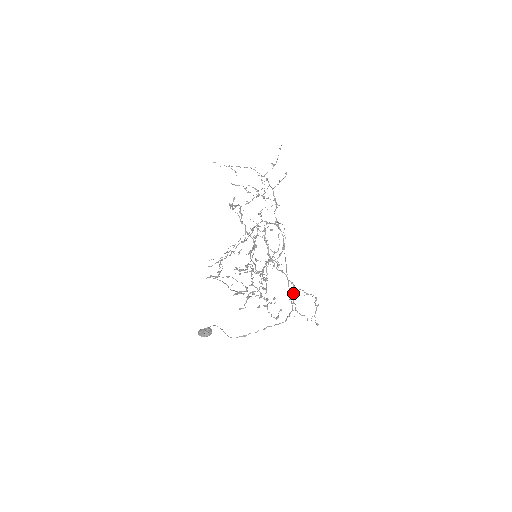
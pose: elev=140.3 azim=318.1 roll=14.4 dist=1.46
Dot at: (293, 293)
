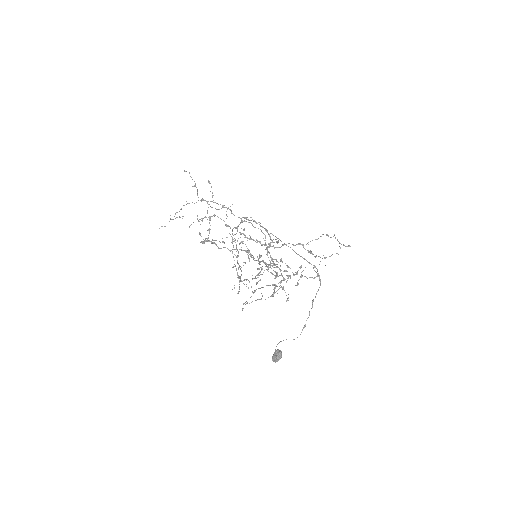
Dot at: (307, 250)
